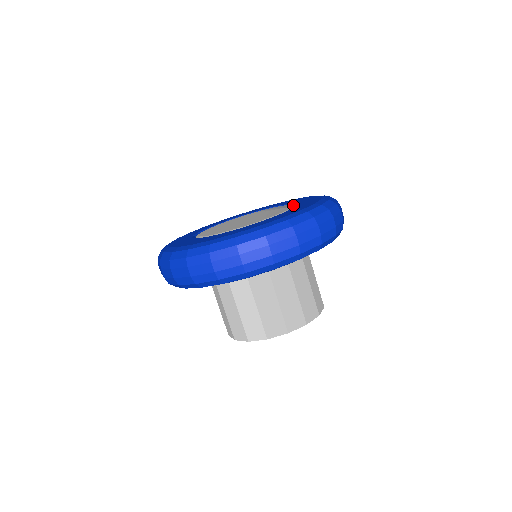
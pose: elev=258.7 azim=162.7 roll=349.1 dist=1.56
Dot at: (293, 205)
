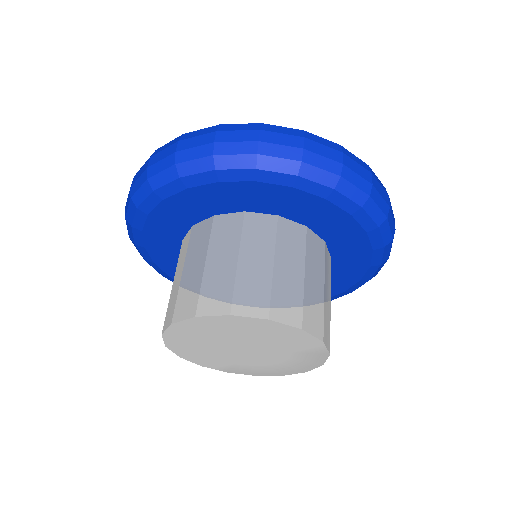
Dot at: occluded
